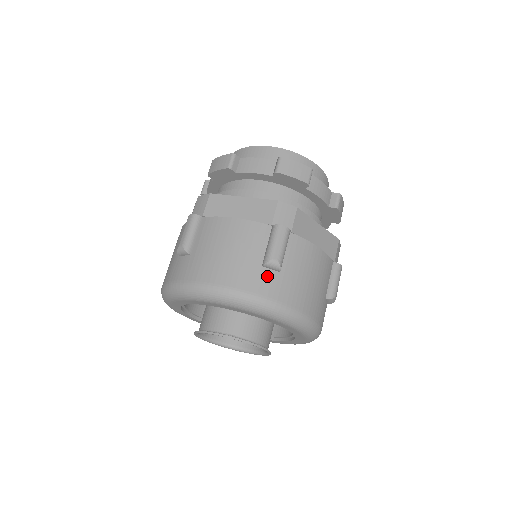
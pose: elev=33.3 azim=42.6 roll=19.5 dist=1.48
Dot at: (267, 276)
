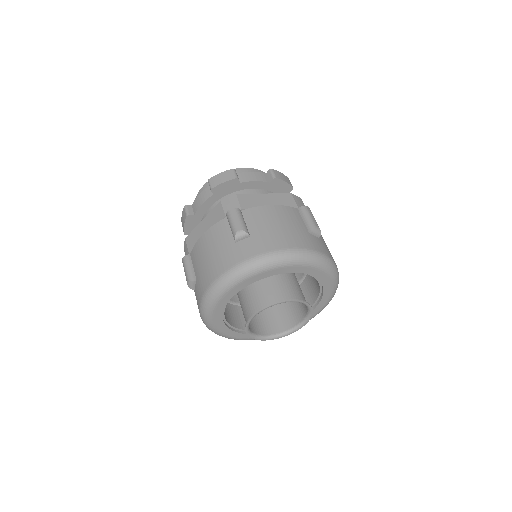
Dot at: (316, 240)
